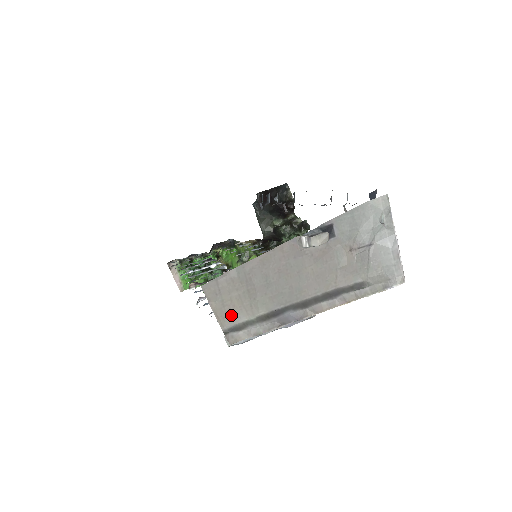
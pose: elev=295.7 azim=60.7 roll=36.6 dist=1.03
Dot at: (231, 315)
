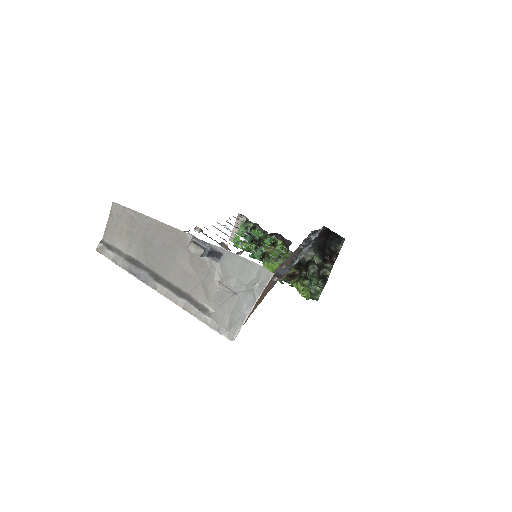
Dot at: (115, 236)
